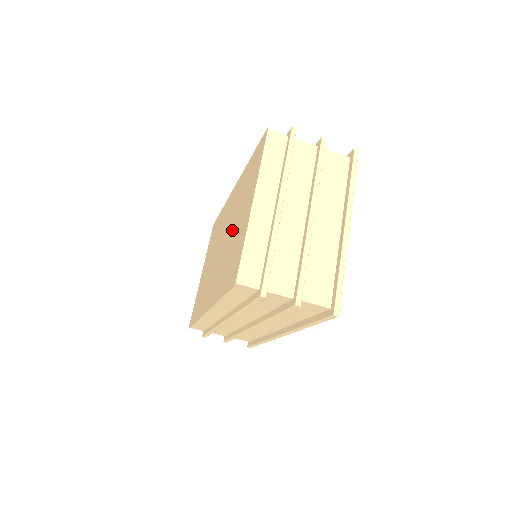
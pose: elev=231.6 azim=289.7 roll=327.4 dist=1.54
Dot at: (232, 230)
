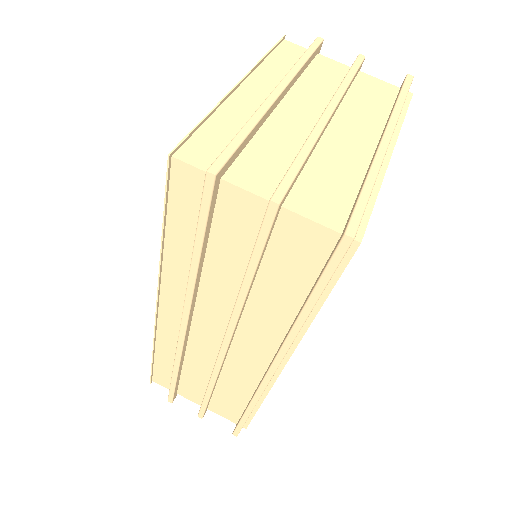
Dot at: occluded
